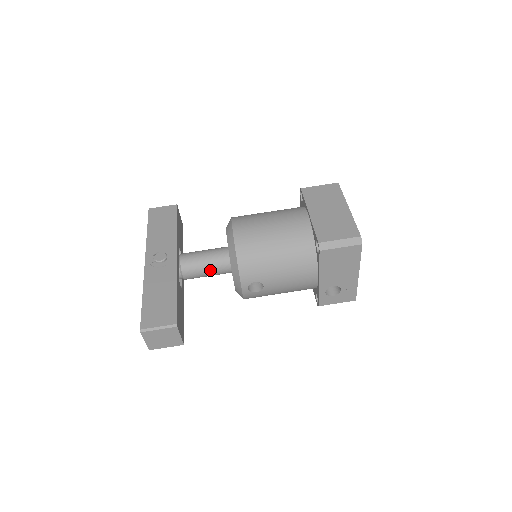
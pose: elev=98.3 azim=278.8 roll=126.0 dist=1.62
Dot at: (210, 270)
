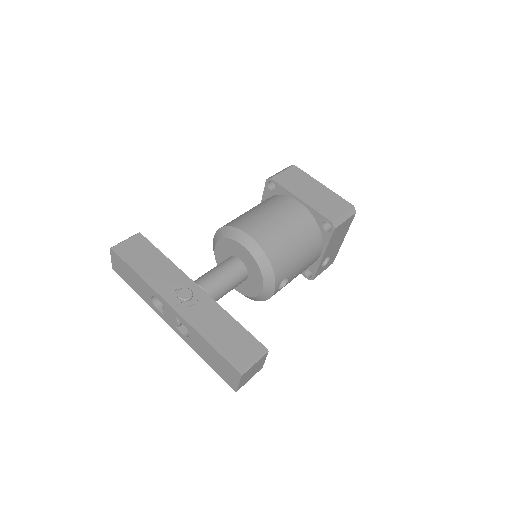
Dot at: (232, 286)
